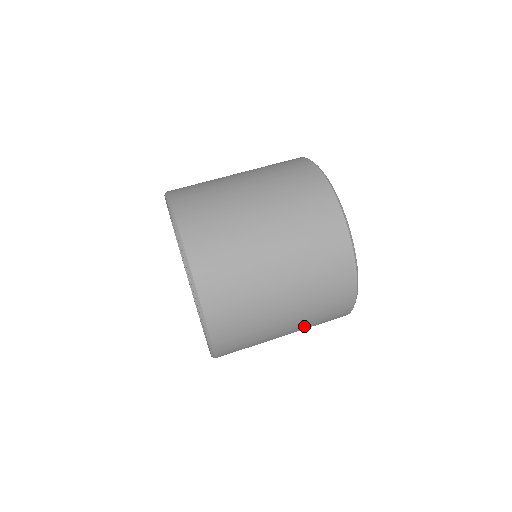
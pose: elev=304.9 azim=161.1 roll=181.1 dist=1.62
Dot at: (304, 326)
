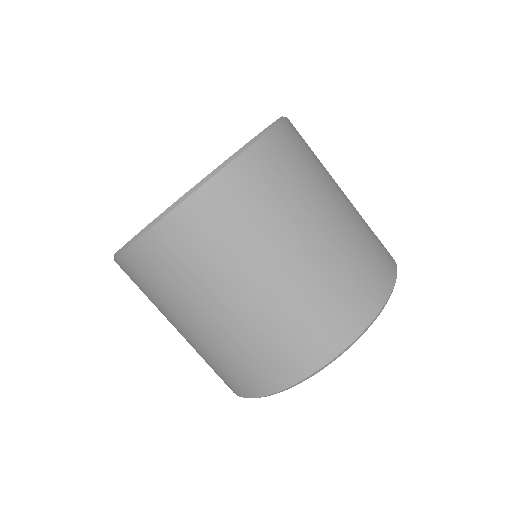
Dot at: (266, 317)
